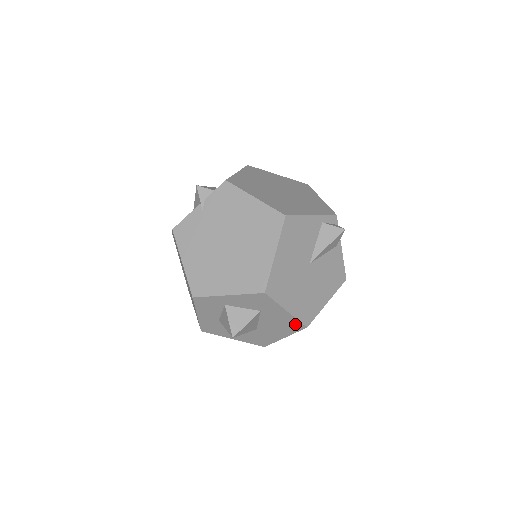
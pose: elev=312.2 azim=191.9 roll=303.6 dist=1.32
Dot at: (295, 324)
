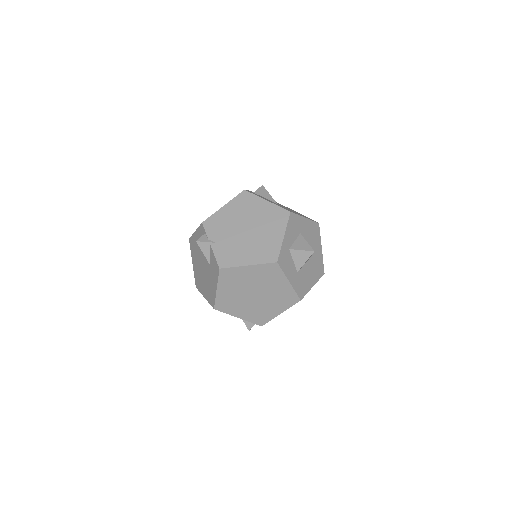
Dot at: (315, 227)
